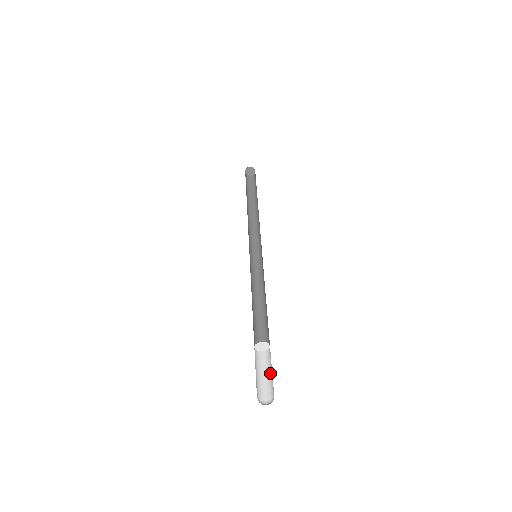
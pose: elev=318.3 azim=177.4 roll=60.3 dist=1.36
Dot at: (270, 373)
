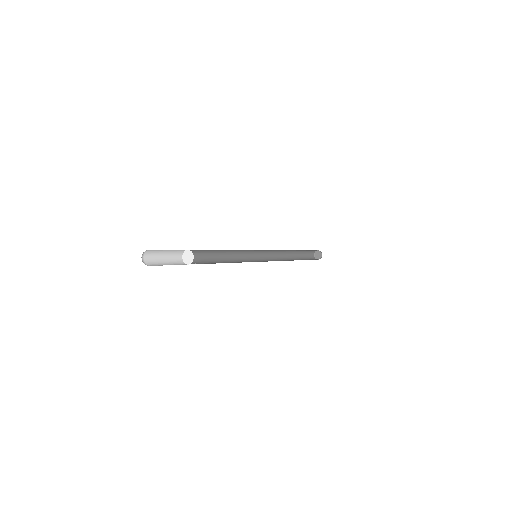
Dot at: occluded
